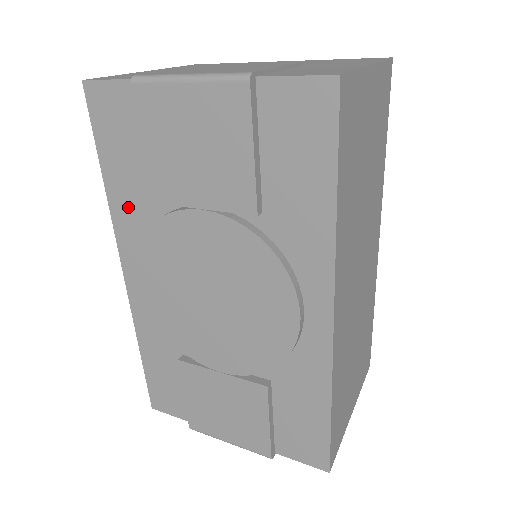
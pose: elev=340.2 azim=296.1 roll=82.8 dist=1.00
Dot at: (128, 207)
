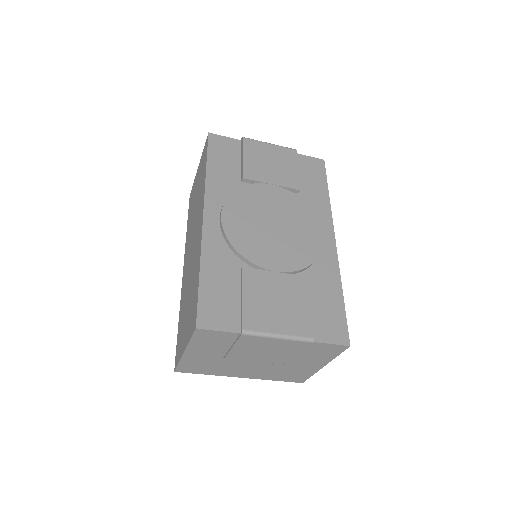
Dot at: (220, 182)
